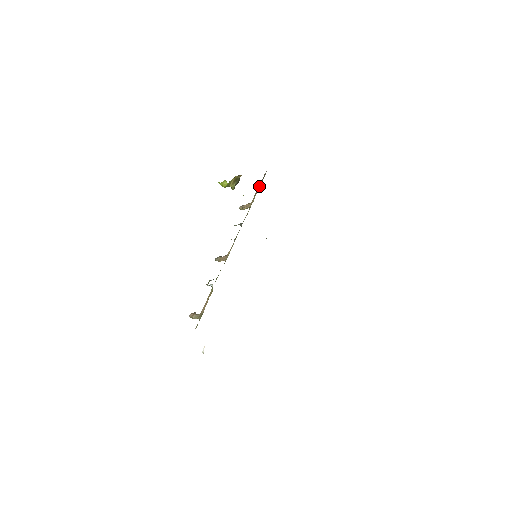
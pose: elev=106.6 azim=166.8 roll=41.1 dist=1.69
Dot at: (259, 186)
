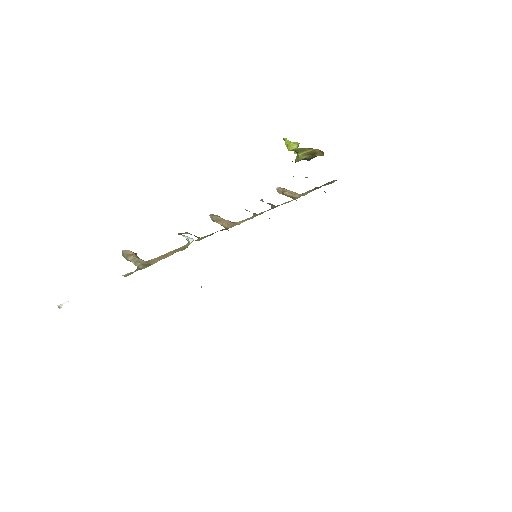
Dot at: (320, 186)
